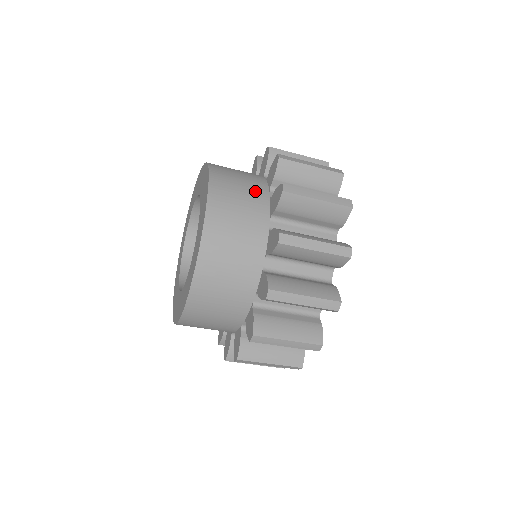
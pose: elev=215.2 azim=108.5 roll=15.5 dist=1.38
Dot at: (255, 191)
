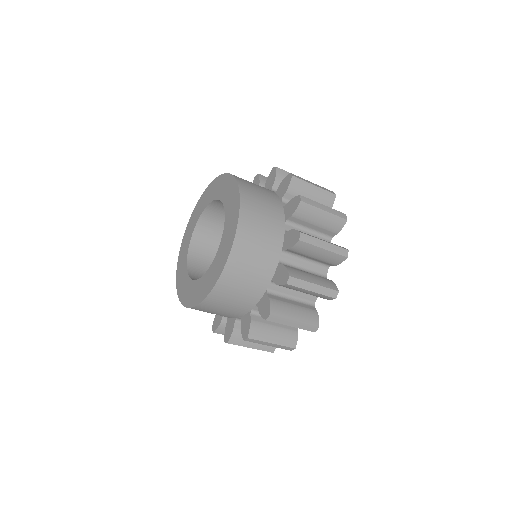
Dot at: occluded
